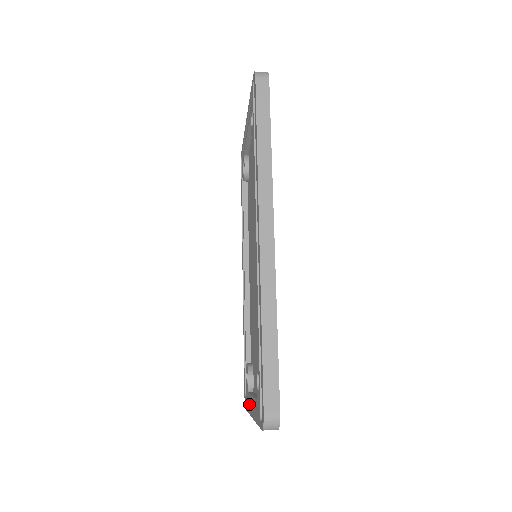
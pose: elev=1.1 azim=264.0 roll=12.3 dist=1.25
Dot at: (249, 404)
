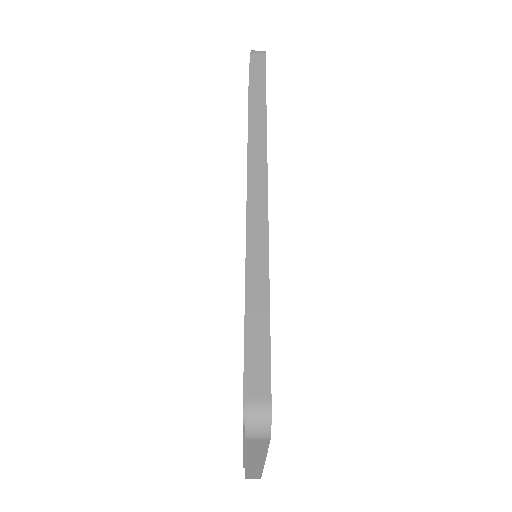
Dot at: occluded
